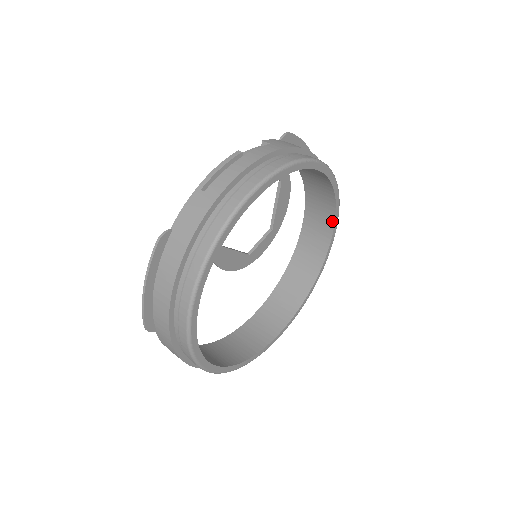
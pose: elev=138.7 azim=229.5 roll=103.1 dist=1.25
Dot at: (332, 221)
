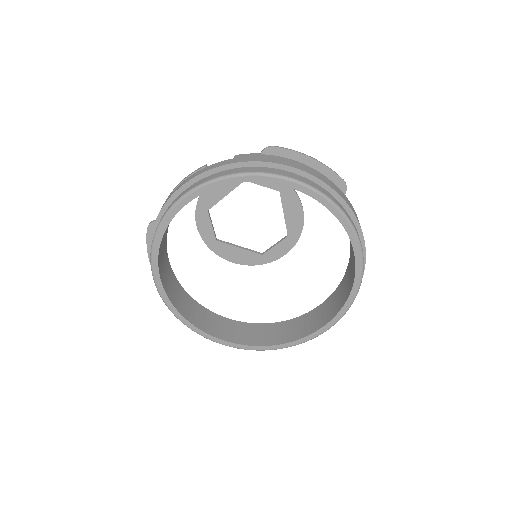
Dot at: (349, 238)
